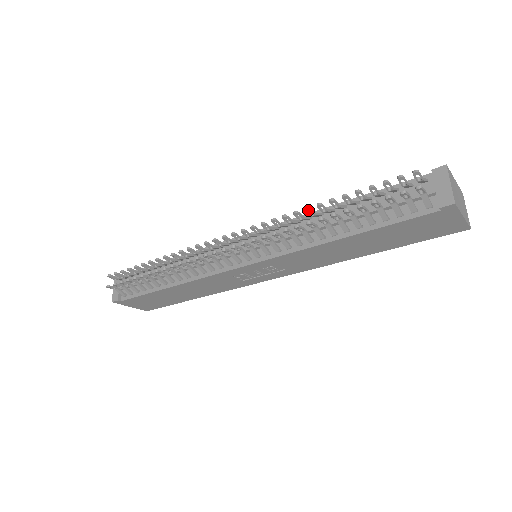
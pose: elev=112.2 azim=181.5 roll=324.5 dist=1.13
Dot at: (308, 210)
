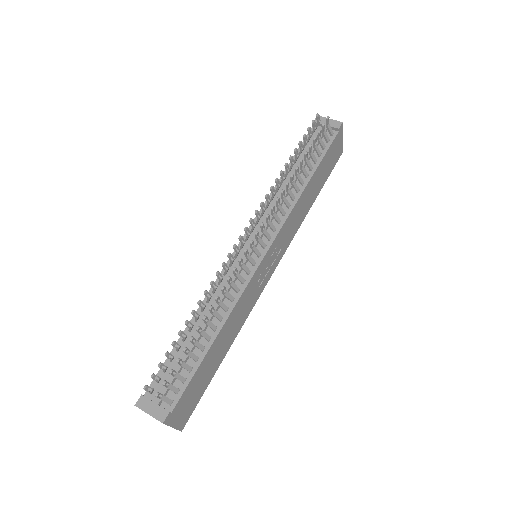
Dot at: (282, 173)
